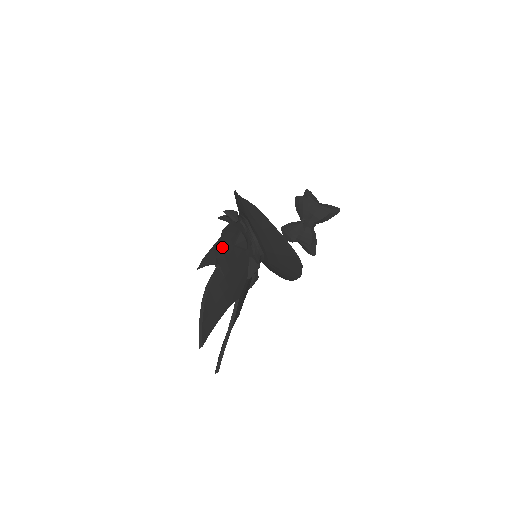
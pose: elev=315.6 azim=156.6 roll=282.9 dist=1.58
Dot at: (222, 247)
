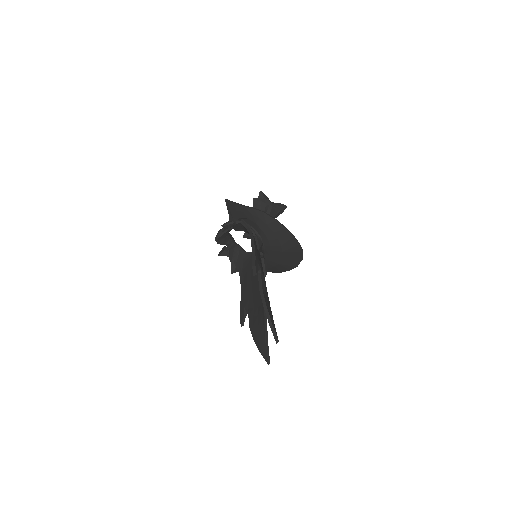
Dot at: (256, 253)
